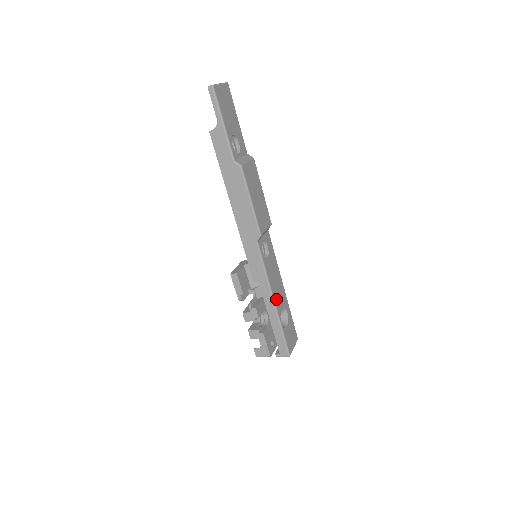
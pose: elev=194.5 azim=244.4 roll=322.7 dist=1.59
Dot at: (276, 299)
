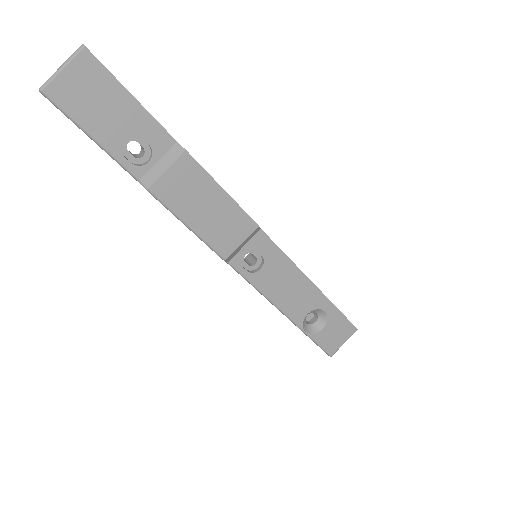
Dot at: (290, 309)
